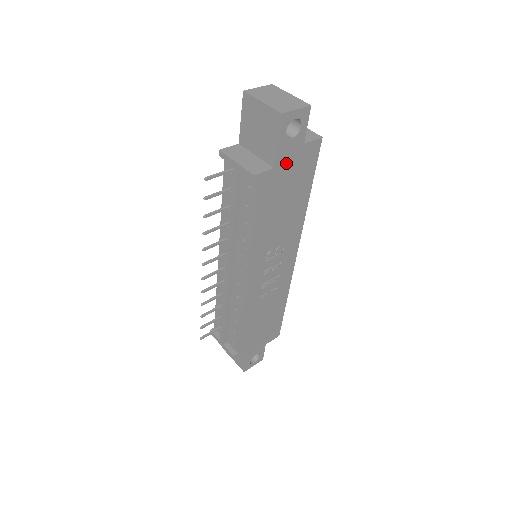
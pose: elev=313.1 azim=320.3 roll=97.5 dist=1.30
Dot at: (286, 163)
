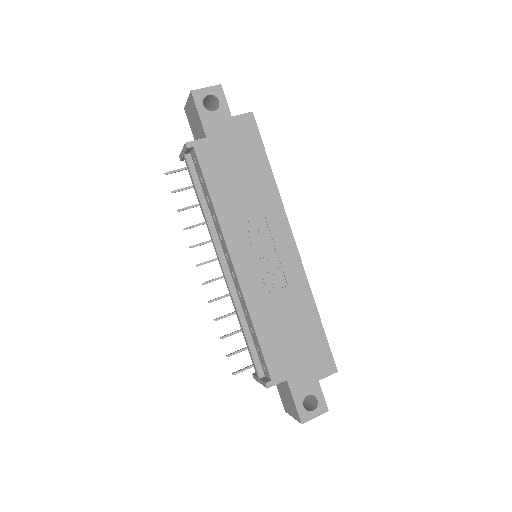
Dot at: (219, 134)
